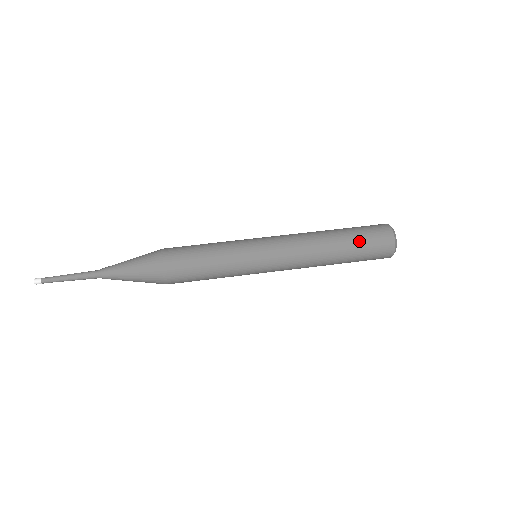
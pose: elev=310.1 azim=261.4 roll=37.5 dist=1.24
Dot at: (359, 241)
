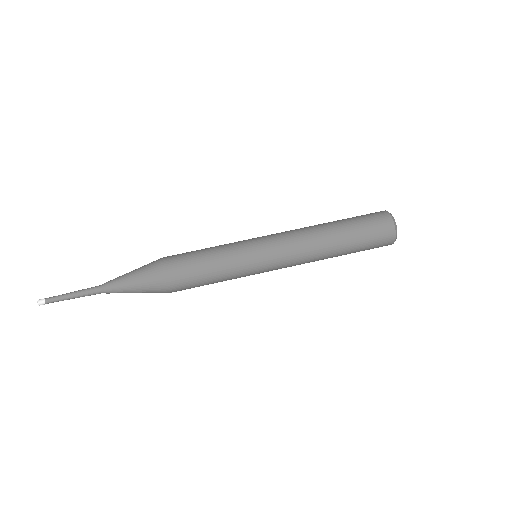
Dot at: (359, 251)
